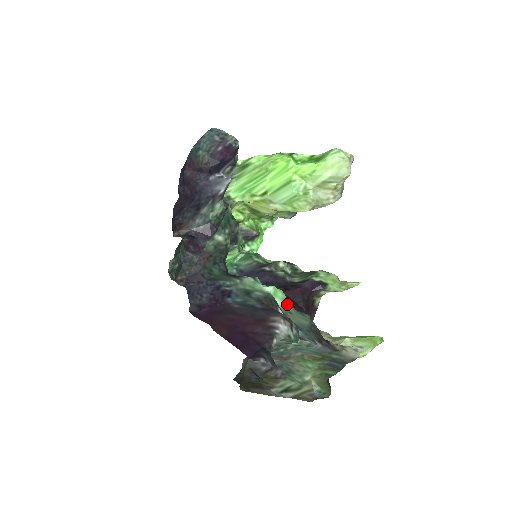
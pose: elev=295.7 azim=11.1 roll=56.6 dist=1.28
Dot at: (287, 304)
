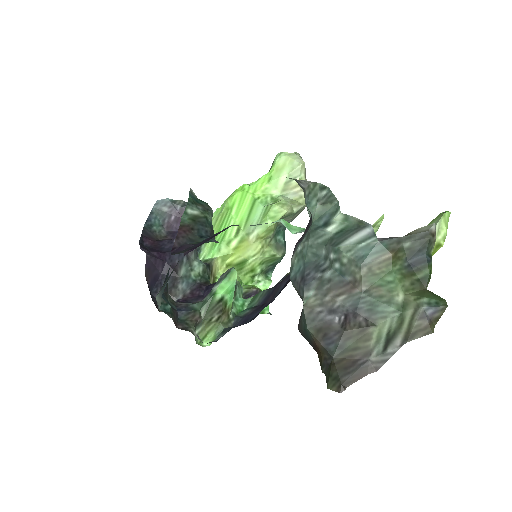
Dot at: occluded
